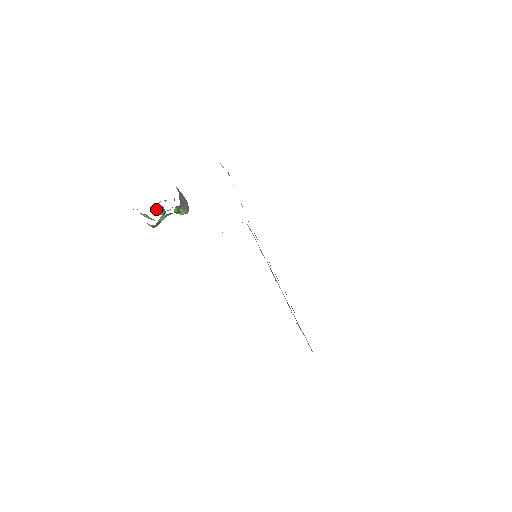
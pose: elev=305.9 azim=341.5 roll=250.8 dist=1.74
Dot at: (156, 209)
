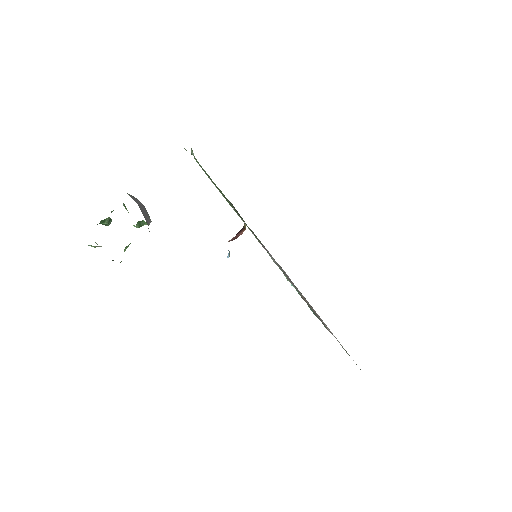
Dot at: occluded
